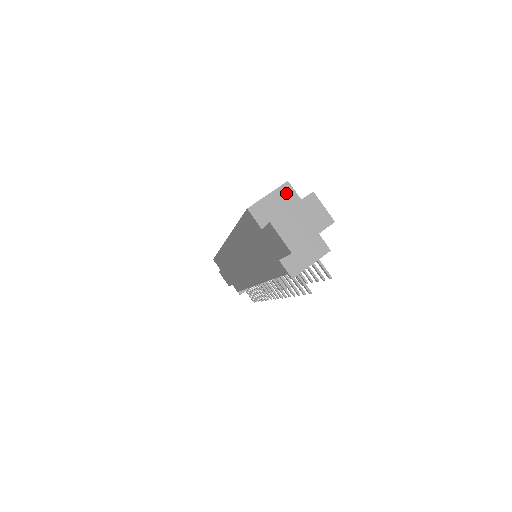
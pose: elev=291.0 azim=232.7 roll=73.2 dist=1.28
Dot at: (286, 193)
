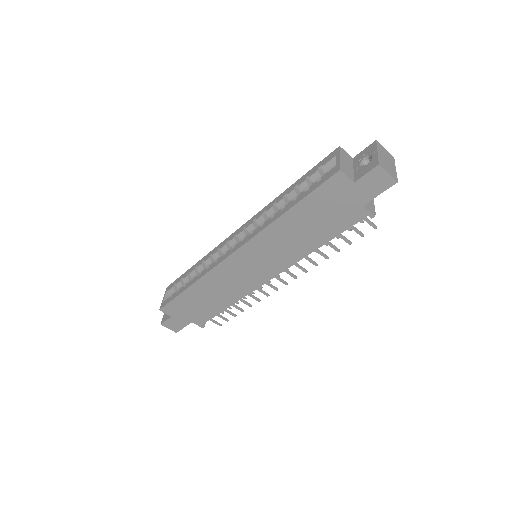
Dot at: (345, 154)
